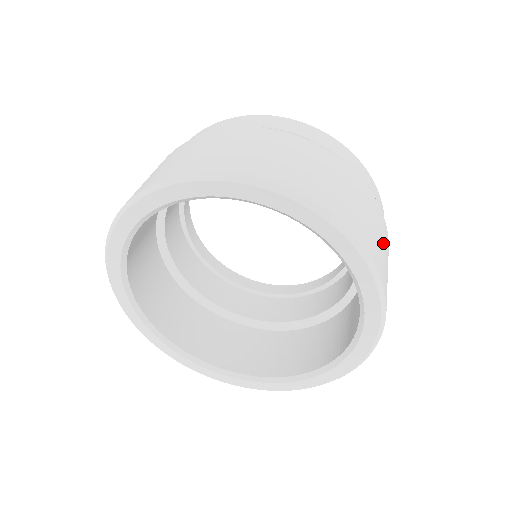
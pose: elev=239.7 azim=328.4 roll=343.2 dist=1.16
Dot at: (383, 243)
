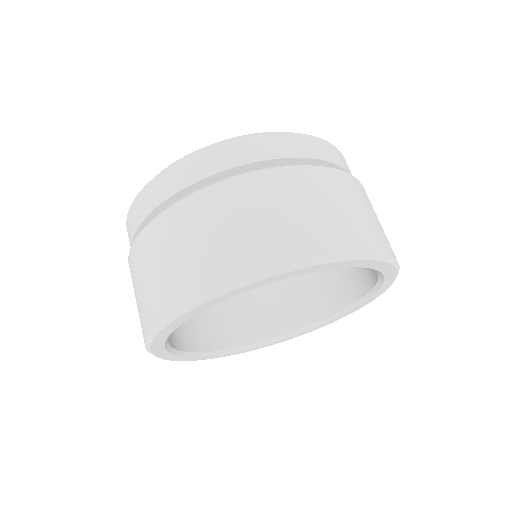
Dot at: occluded
